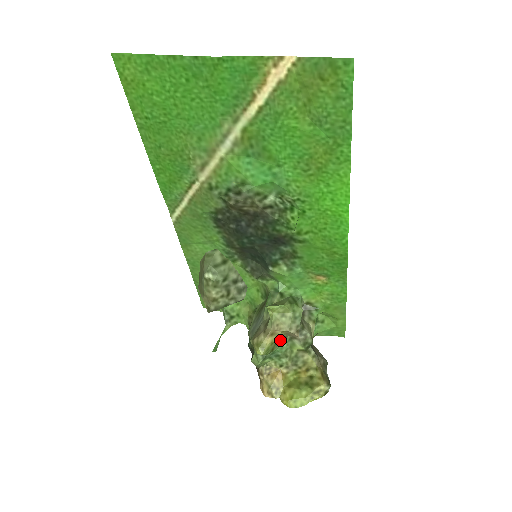
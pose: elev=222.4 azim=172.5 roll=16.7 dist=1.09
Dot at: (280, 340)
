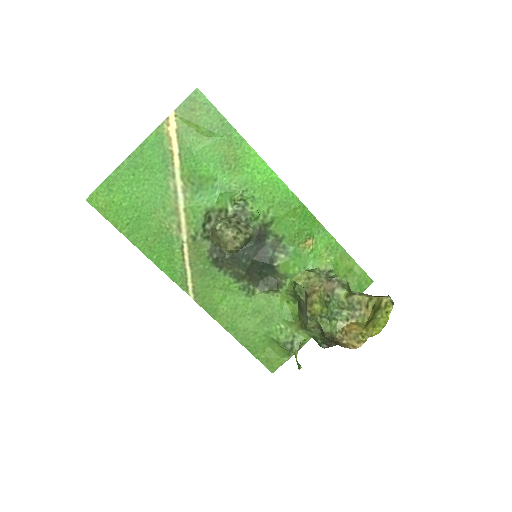
Dot at: (326, 299)
